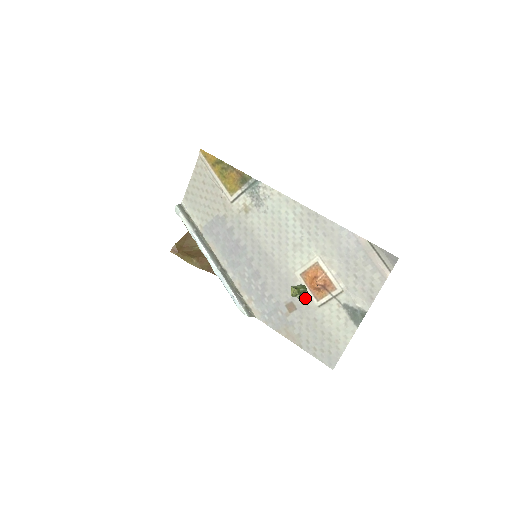
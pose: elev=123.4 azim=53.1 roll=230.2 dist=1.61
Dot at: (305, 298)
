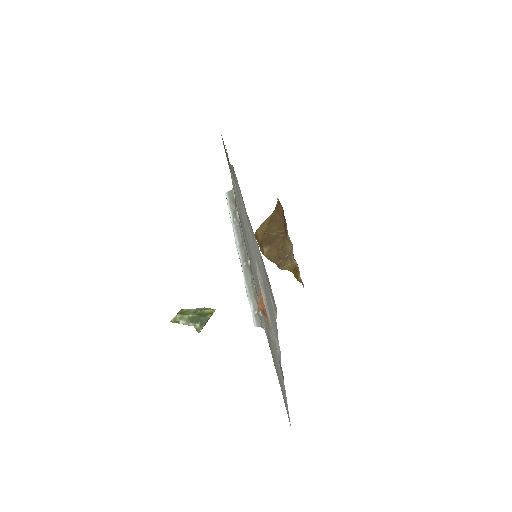
Dot at: (200, 326)
